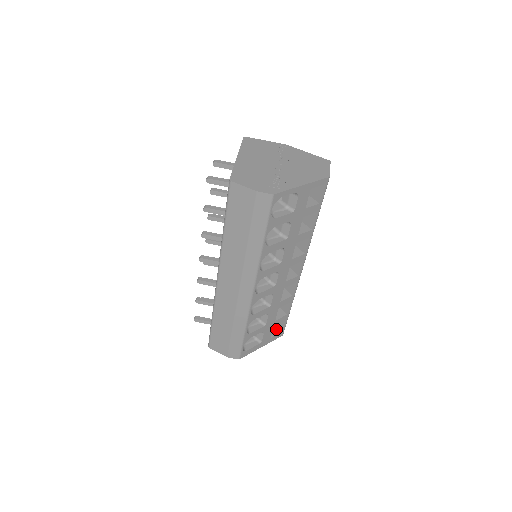
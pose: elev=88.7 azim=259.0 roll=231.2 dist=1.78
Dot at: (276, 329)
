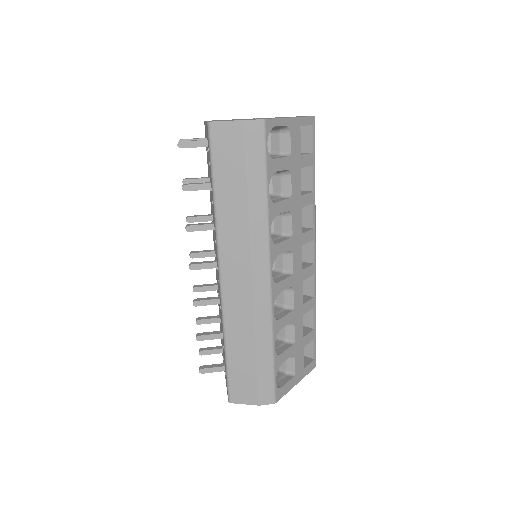
Dot at: (305, 359)
